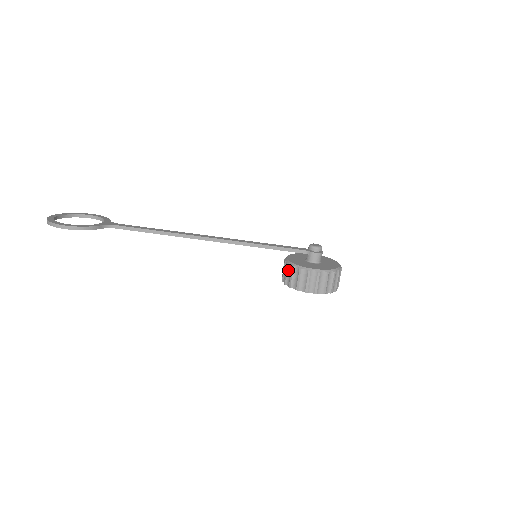
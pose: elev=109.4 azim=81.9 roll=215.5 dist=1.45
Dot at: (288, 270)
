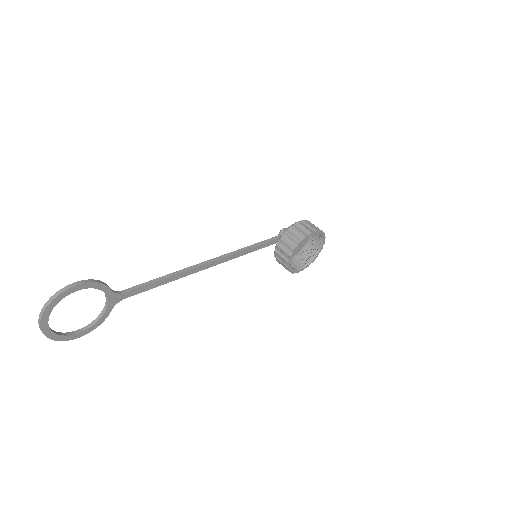
Dot at: (285, 240)
